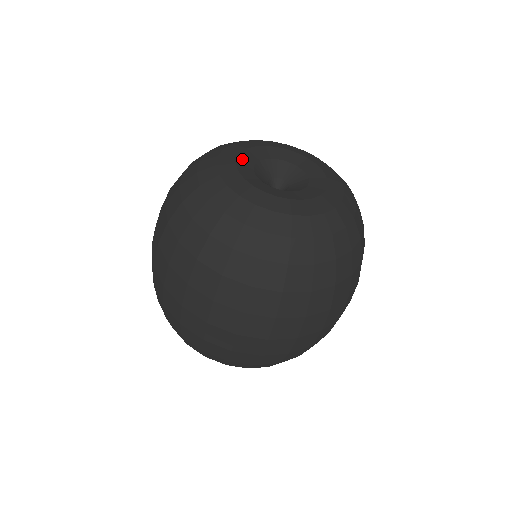
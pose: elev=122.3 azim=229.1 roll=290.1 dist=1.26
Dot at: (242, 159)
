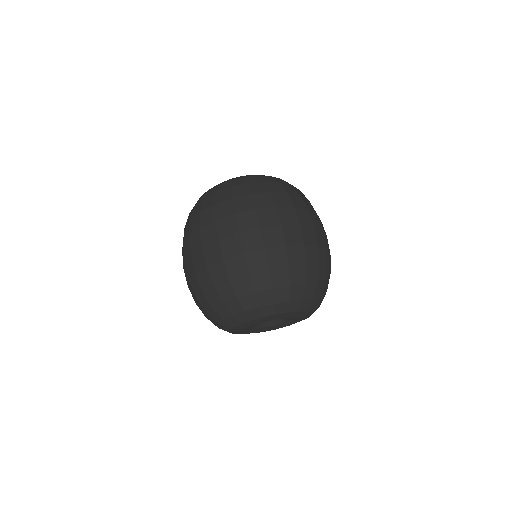
Dot at: occluded
